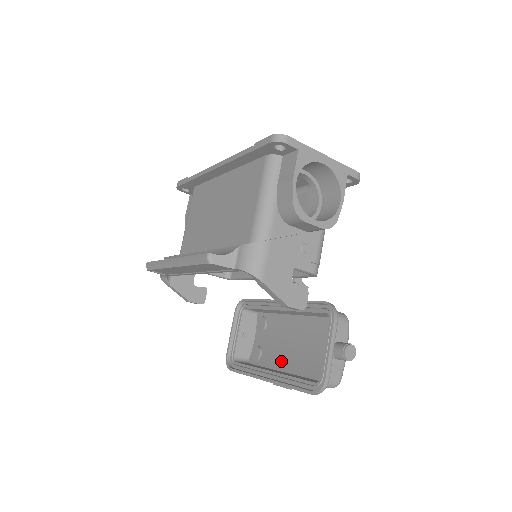
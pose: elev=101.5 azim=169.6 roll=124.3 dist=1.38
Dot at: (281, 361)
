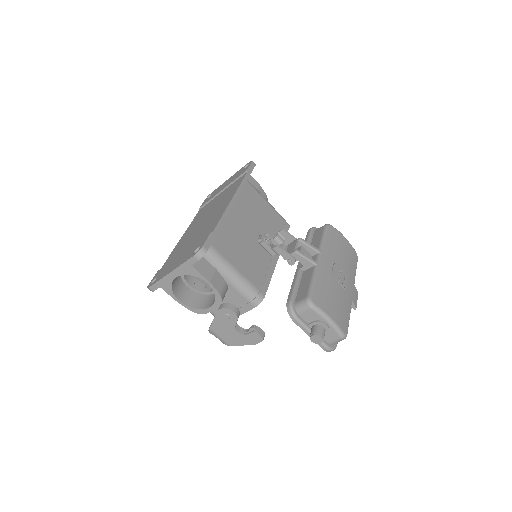
Dot at: occluded
